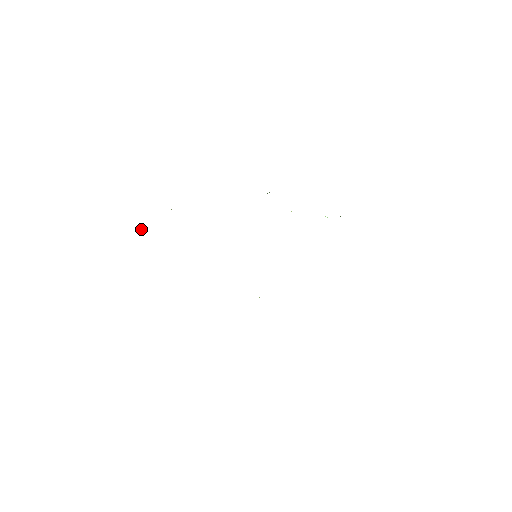
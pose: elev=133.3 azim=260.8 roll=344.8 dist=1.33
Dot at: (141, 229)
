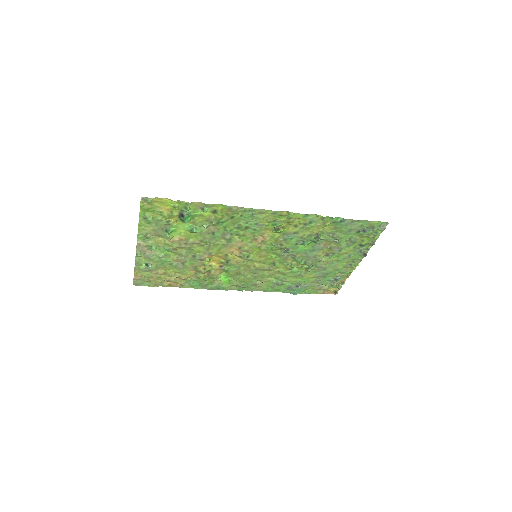
Dot at: (156, 255)
